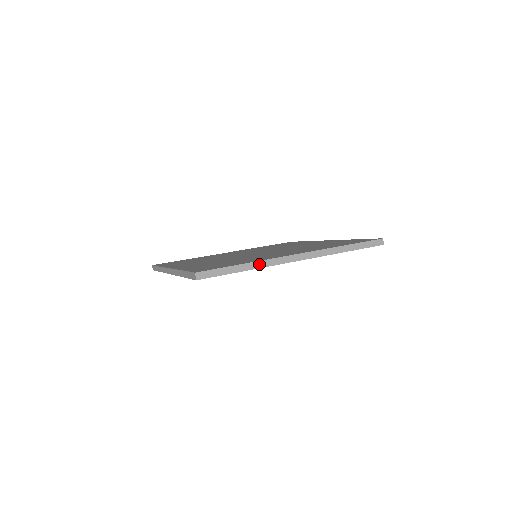
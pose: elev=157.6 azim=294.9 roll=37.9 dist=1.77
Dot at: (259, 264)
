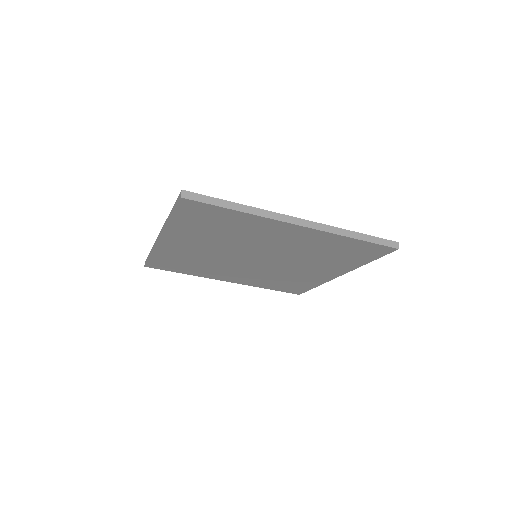
Dot at: (254, 210)
